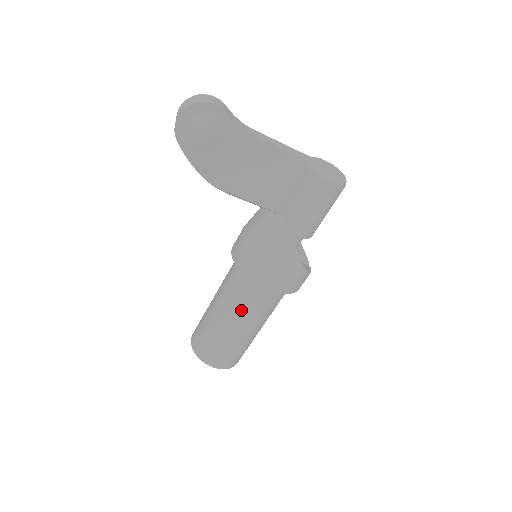
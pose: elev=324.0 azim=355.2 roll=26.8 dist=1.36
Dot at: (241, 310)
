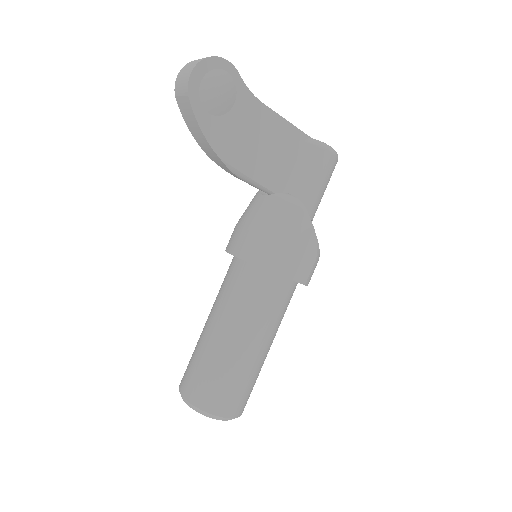
Dot at: (257, 320)
